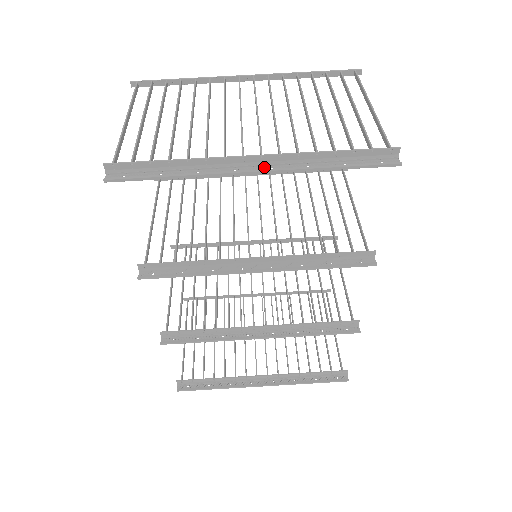
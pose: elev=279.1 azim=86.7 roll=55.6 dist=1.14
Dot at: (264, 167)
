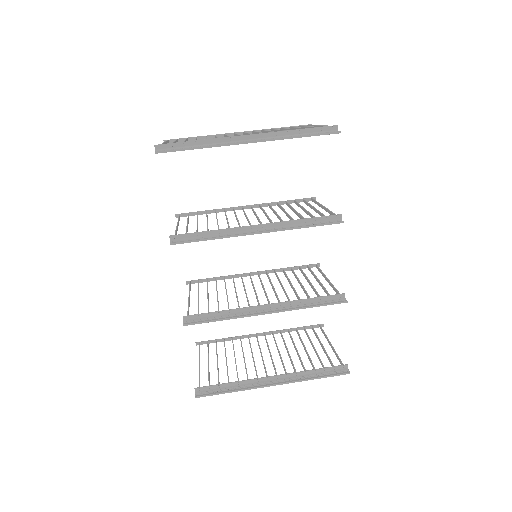
Dot at: (256, 141)
